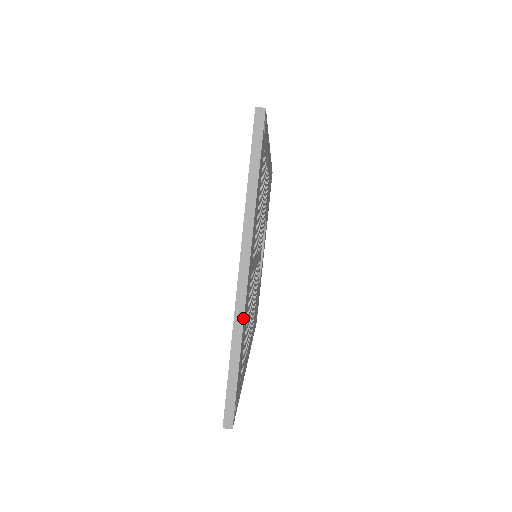
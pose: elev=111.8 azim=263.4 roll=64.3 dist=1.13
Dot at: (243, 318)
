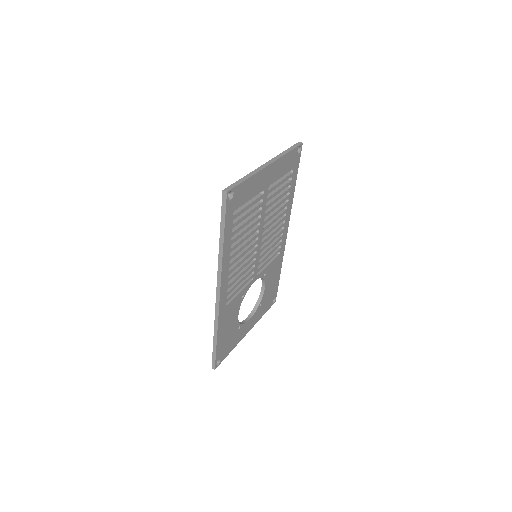
Dot at: (258, 171)
